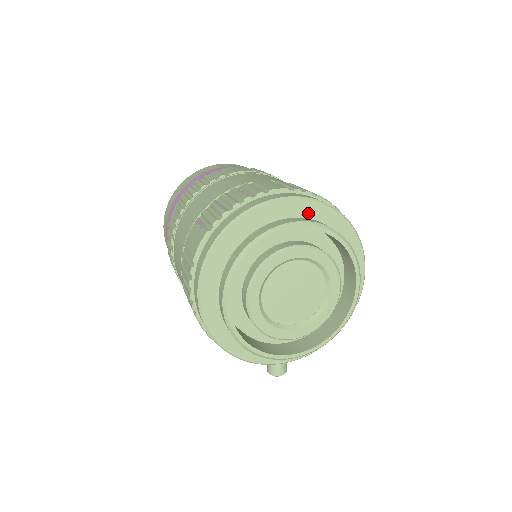
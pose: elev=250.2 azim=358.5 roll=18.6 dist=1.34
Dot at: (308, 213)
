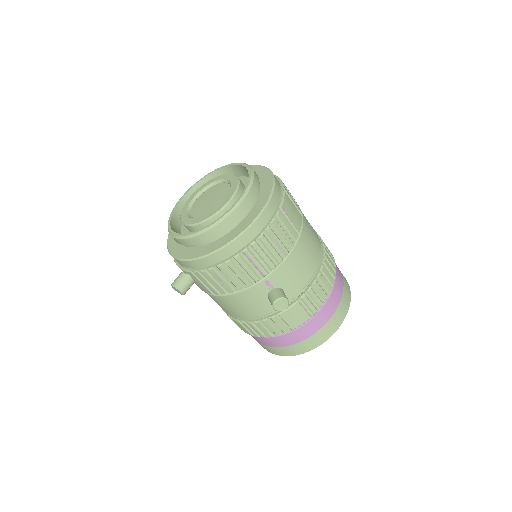
Dot at: (258, 173)
